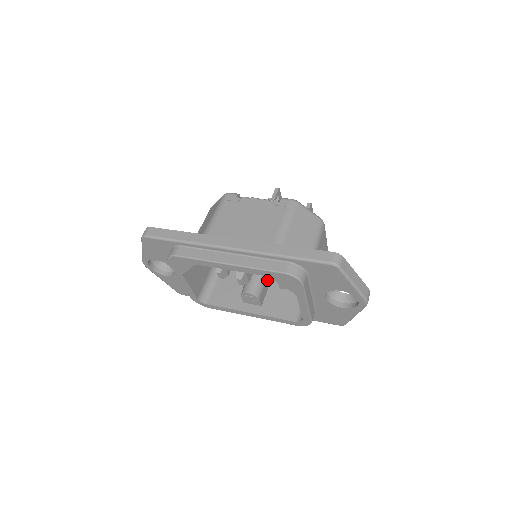
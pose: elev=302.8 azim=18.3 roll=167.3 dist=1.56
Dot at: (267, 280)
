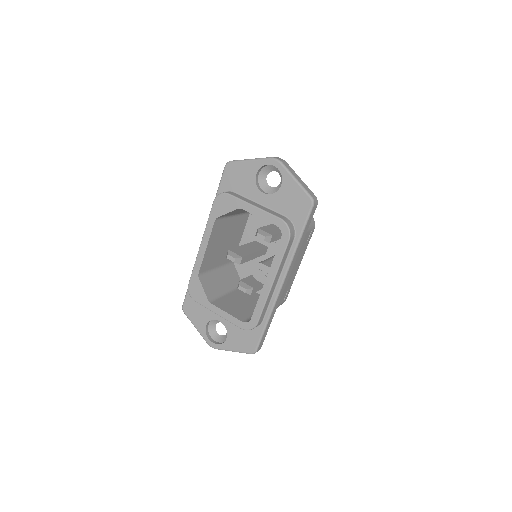
Dot at: occluded
